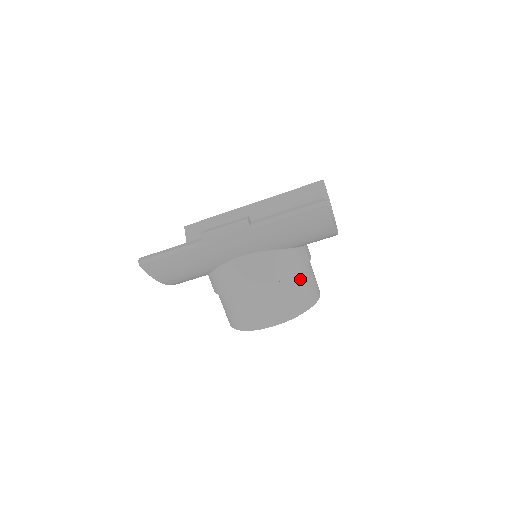
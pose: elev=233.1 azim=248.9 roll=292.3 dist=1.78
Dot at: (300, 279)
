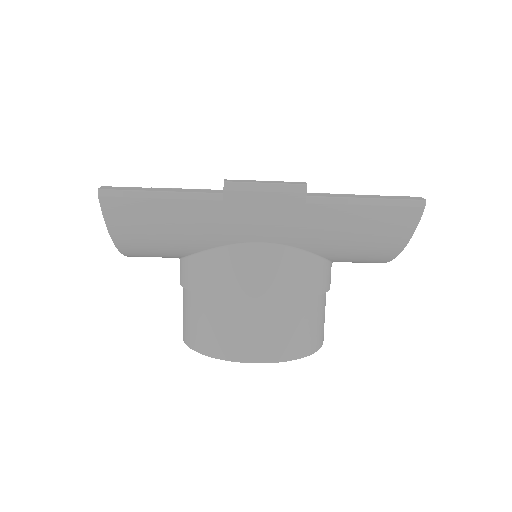
Dot at: (317, 306)
